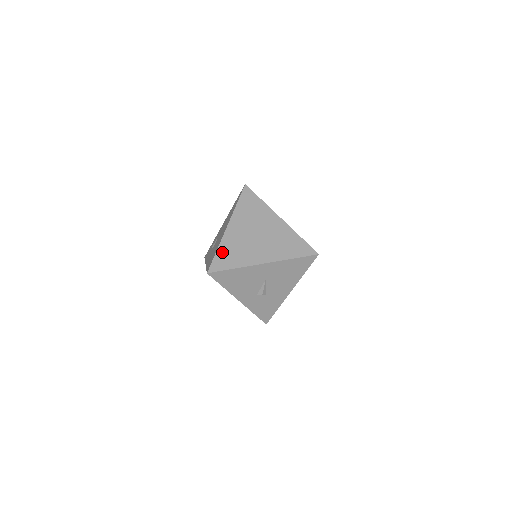
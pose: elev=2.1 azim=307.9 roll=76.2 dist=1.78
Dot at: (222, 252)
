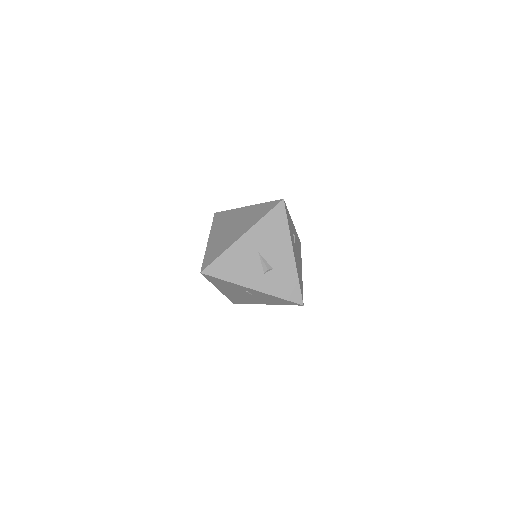
Dot at: (208, 254)
